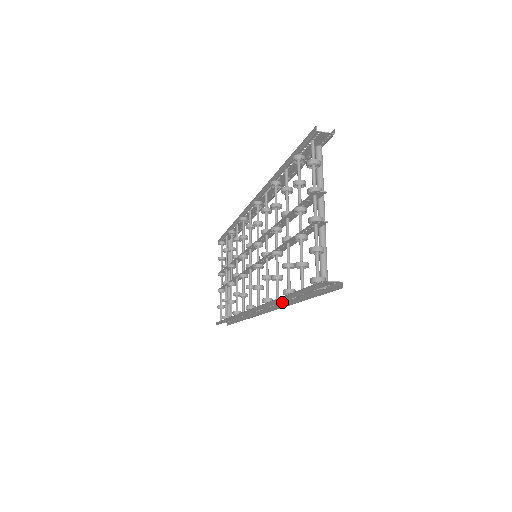
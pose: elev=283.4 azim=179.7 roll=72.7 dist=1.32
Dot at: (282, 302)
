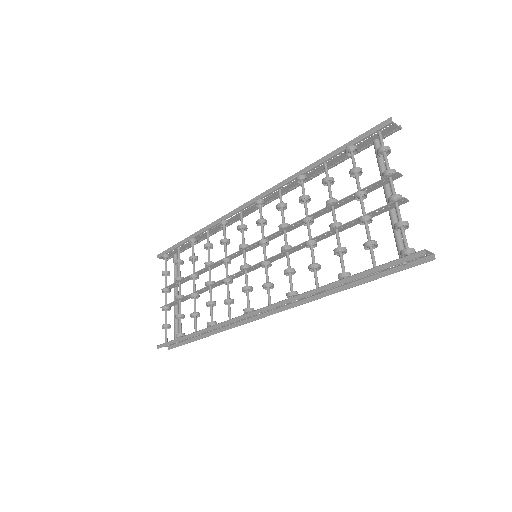
Dot at: (312, 295)
